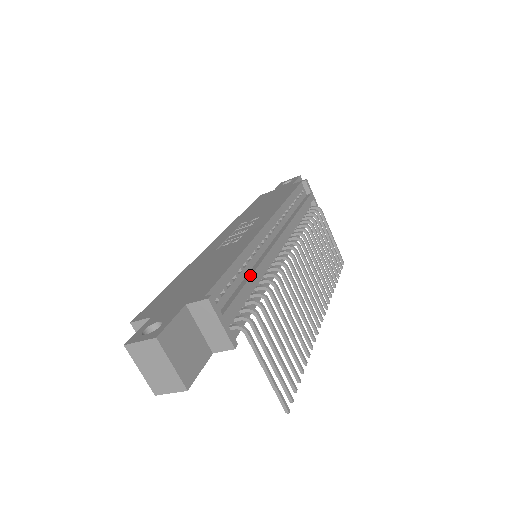
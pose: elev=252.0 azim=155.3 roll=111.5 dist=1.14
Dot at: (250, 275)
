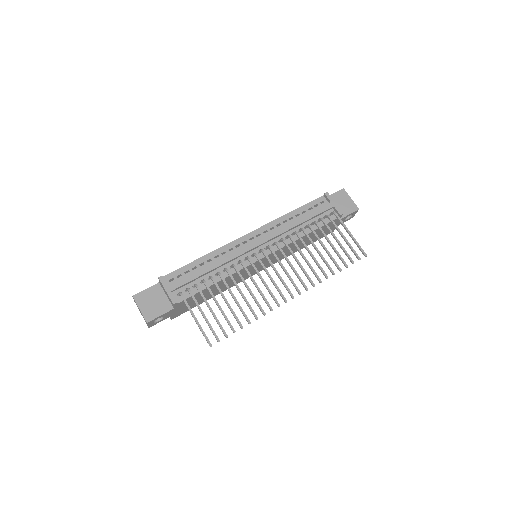
Dot at: (207, 266)
